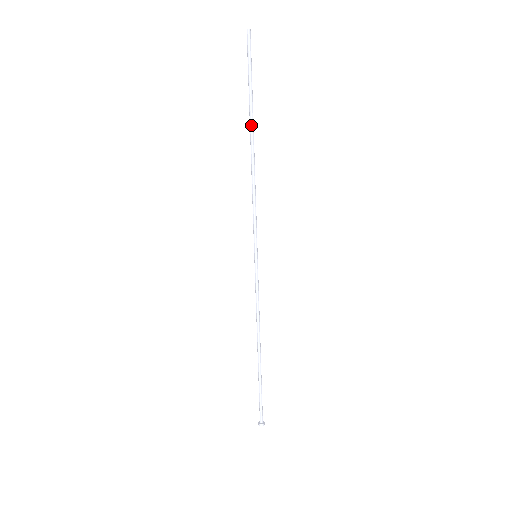
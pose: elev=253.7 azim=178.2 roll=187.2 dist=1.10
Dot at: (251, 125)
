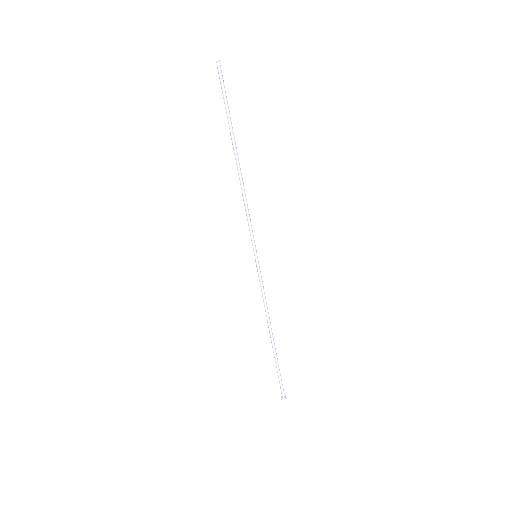
Dot at: (233, 144)
